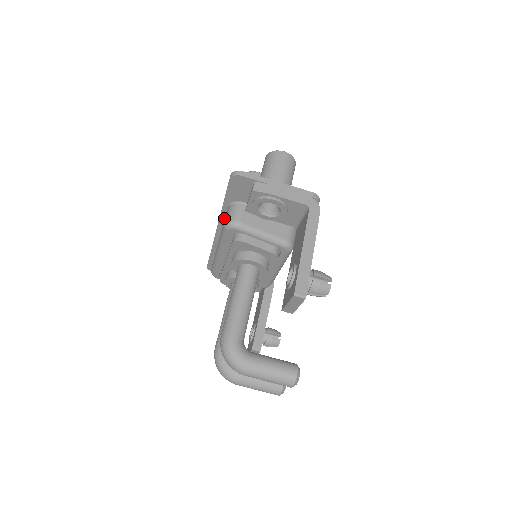
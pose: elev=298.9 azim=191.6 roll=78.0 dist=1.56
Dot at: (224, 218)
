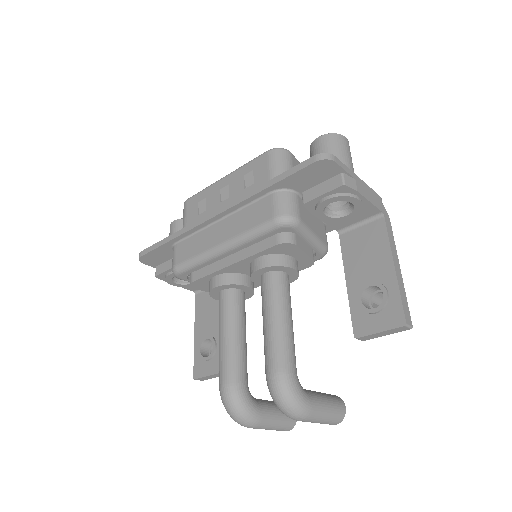
Dot at: (246, 204)
